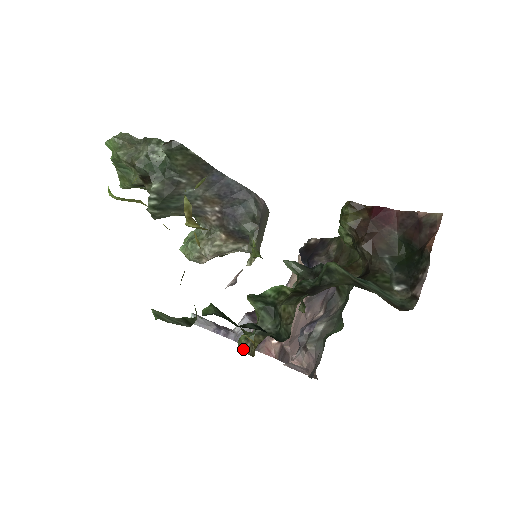
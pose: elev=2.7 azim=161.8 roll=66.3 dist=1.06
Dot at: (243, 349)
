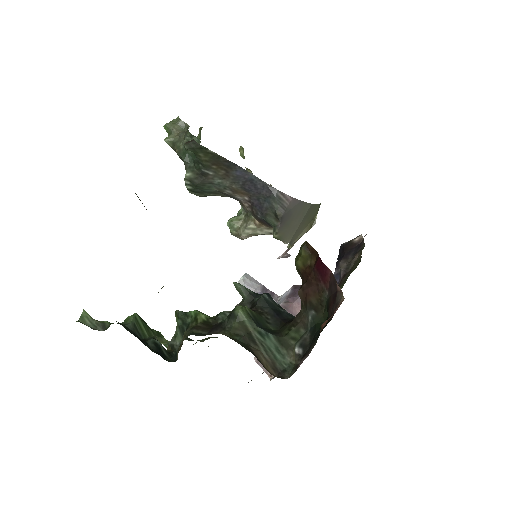
Dot at: occluded
